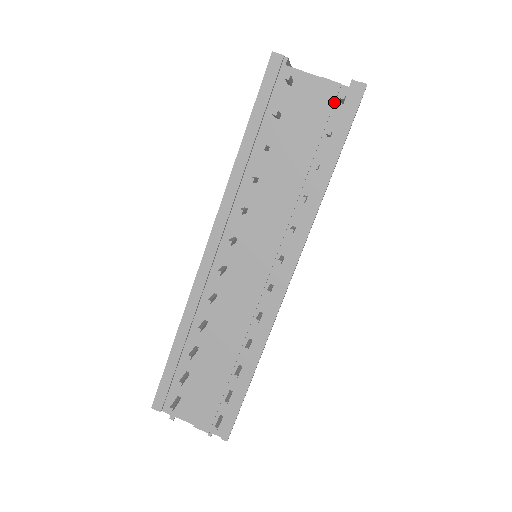
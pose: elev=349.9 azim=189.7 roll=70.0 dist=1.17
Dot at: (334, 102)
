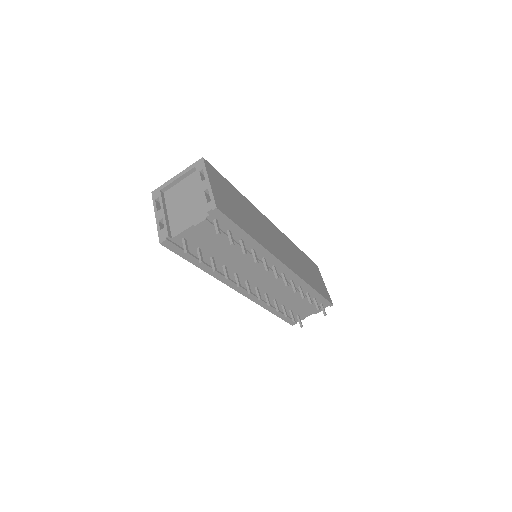
Dot at: (213, 225)
